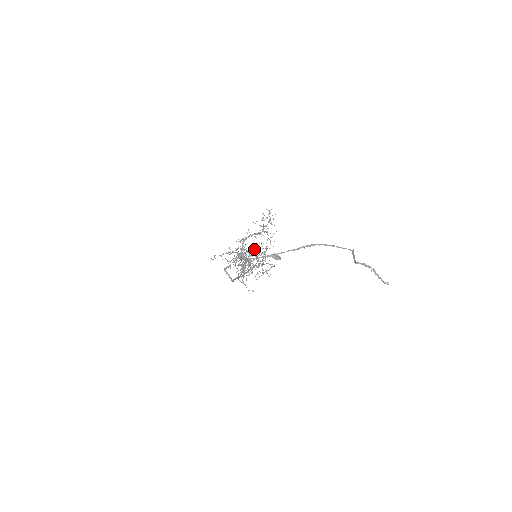
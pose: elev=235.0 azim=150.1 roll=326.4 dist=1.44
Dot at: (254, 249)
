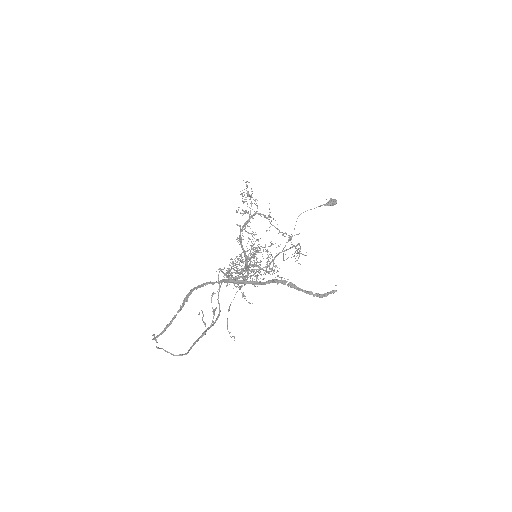
Dot at: occluded
